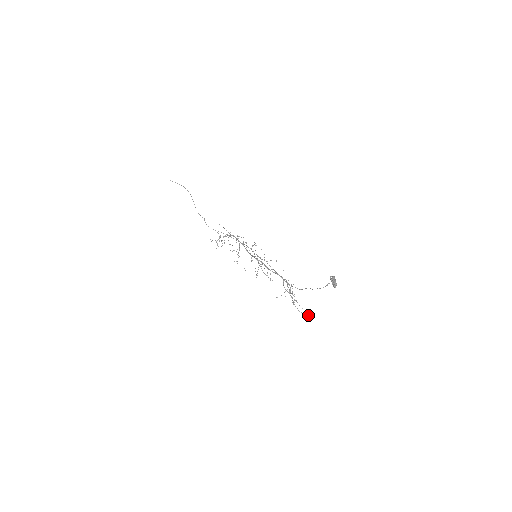
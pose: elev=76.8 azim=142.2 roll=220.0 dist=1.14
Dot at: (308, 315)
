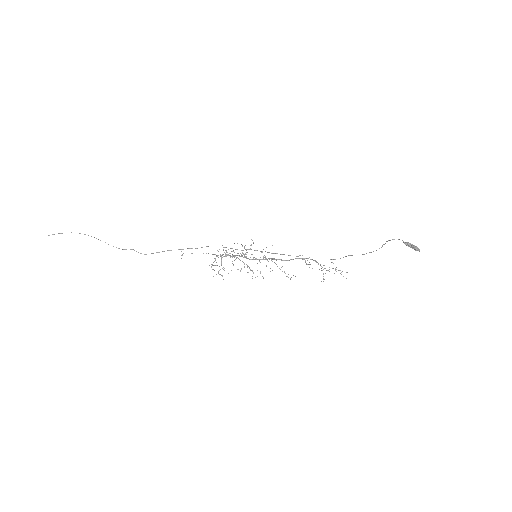
Dot at: occluded
